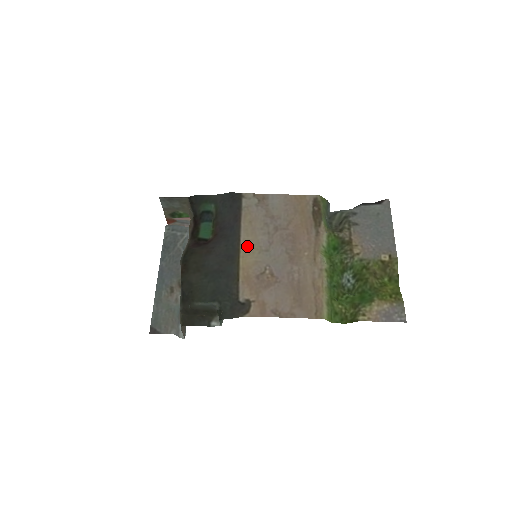
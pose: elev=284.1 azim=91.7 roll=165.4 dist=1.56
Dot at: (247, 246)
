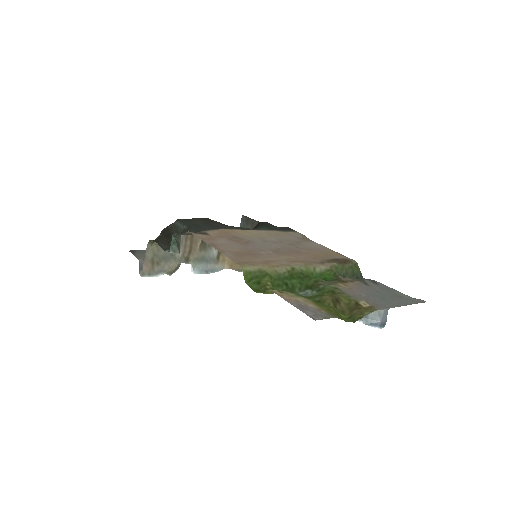
Dot at: (255, 233)
